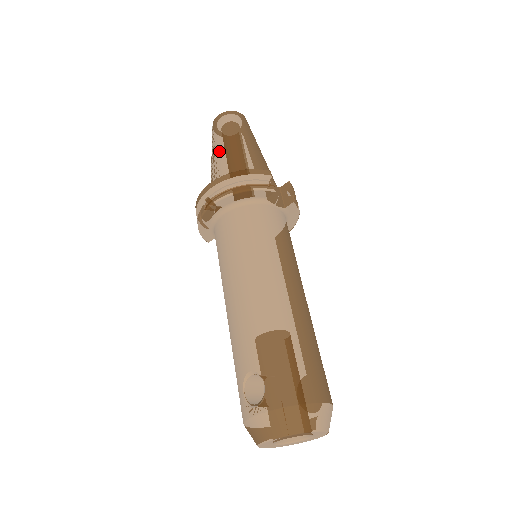
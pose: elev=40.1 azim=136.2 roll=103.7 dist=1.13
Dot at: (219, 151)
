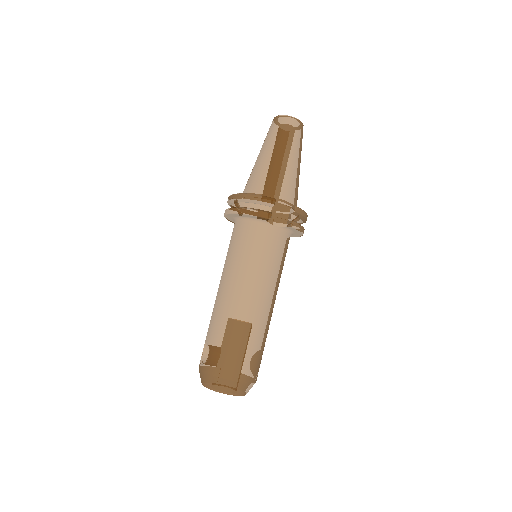
Dot at: (259, 158)
